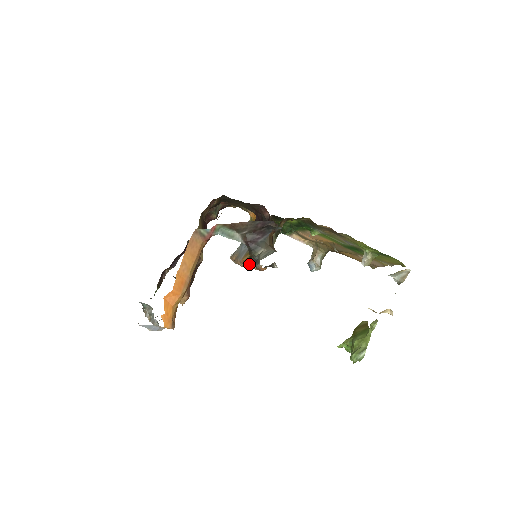
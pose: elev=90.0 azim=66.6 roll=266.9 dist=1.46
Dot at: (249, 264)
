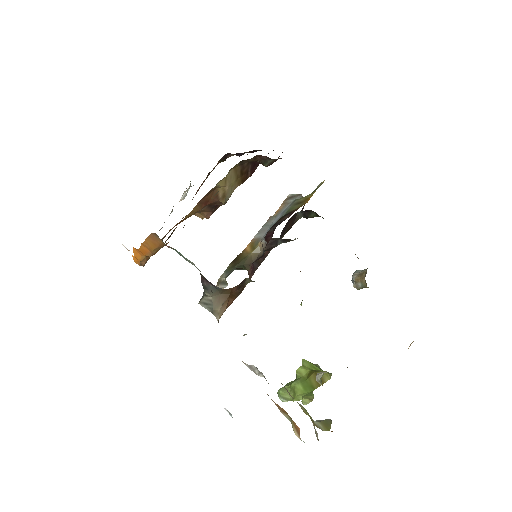
Dot at: occluded
